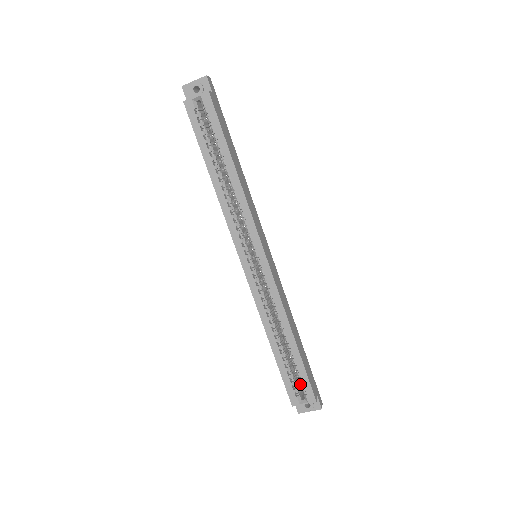
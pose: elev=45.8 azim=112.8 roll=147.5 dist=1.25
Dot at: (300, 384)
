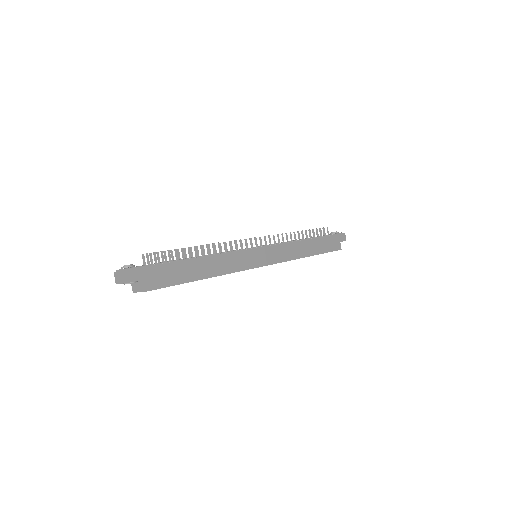
Dot at: occluded
